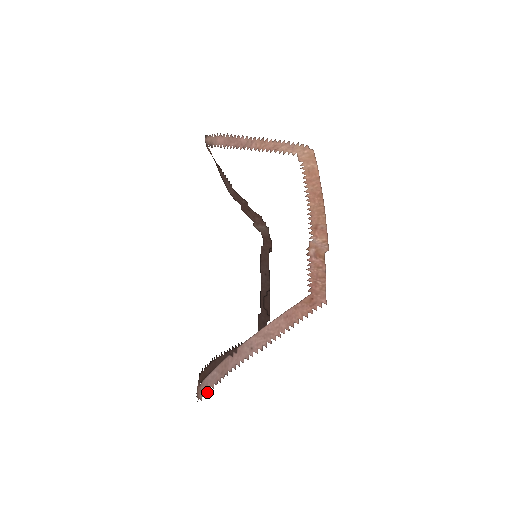
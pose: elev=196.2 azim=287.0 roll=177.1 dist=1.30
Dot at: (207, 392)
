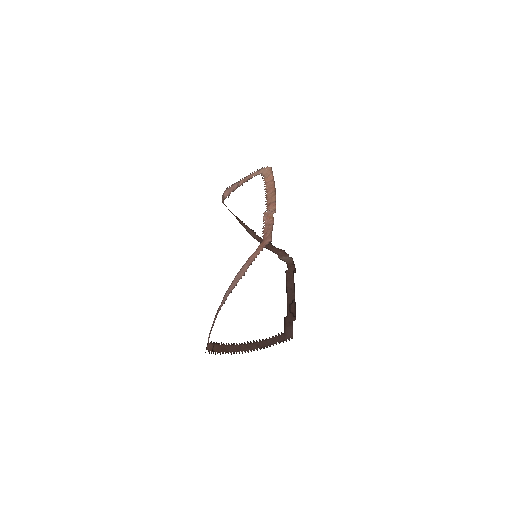
Dot at: occluded
